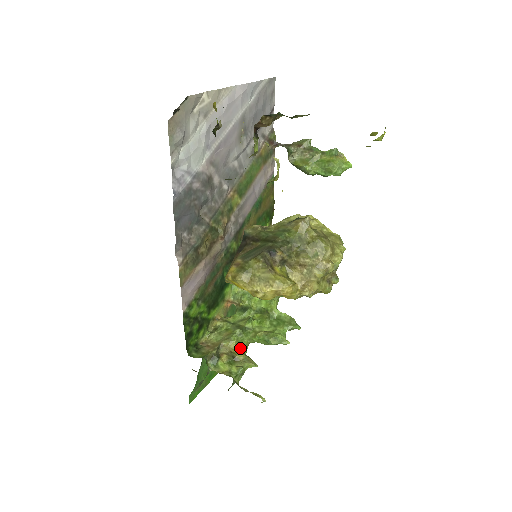
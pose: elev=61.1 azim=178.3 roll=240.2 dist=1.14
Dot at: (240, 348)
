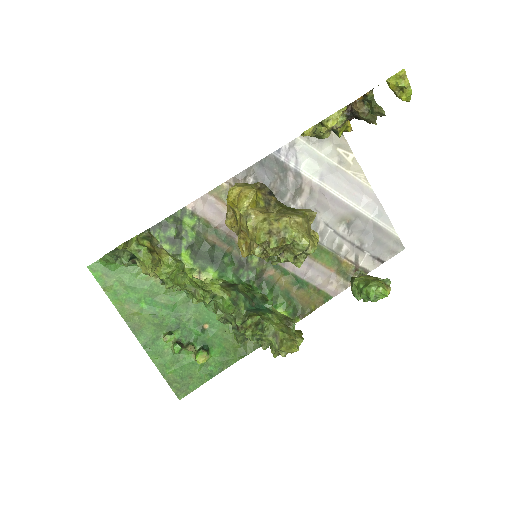
Dot at: (162, 265)
